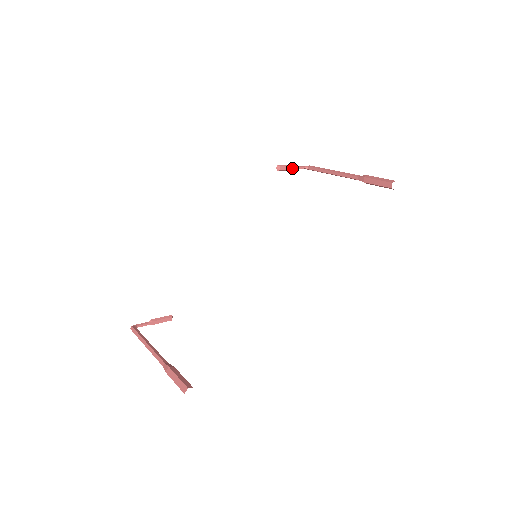
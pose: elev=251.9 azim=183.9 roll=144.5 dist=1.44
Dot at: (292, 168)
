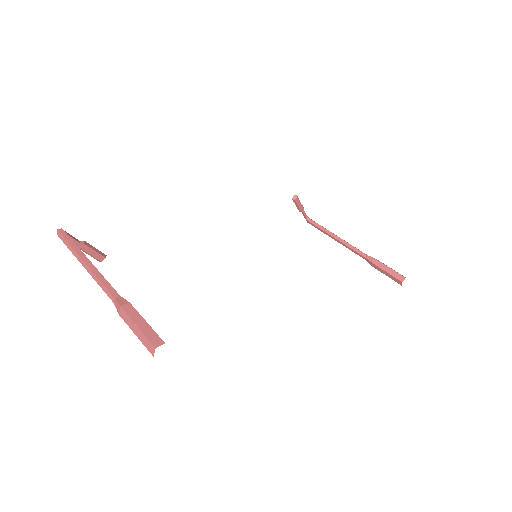
Dot at: (301, 208)
